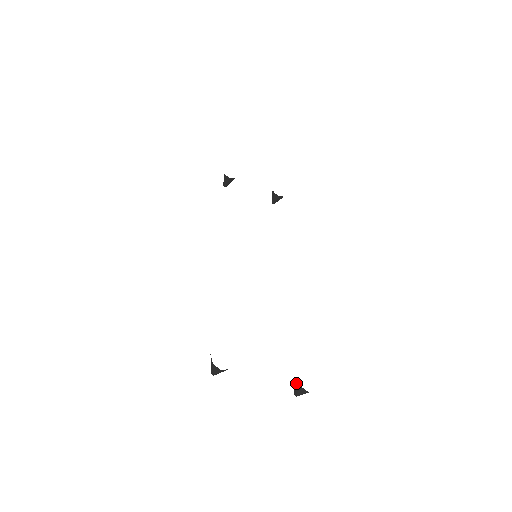
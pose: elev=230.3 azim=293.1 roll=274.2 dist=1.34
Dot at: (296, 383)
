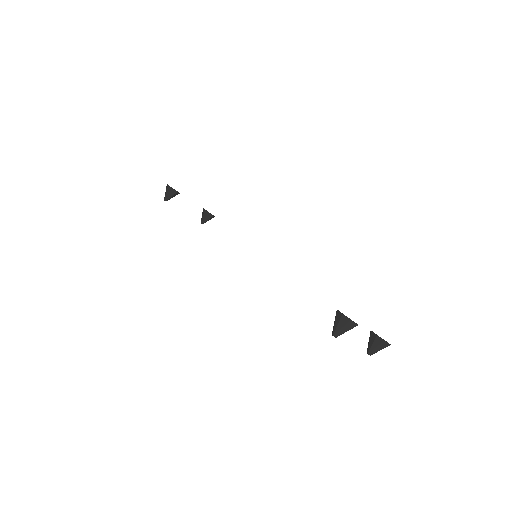
Dot at: (376, 341)
